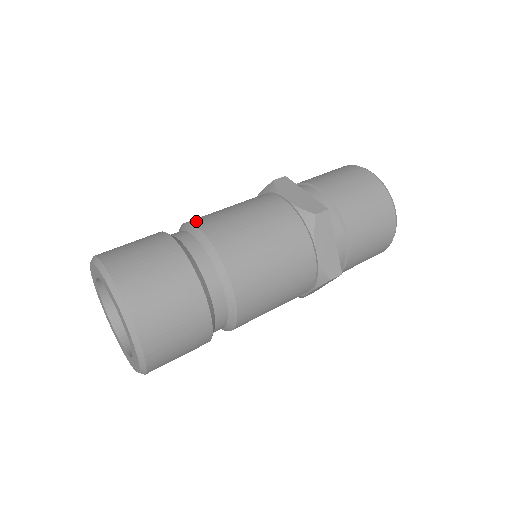
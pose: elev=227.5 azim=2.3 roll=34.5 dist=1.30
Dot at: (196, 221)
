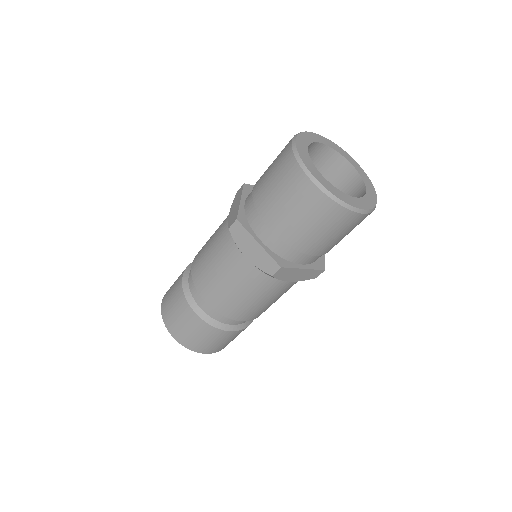
Dot at: occluded
